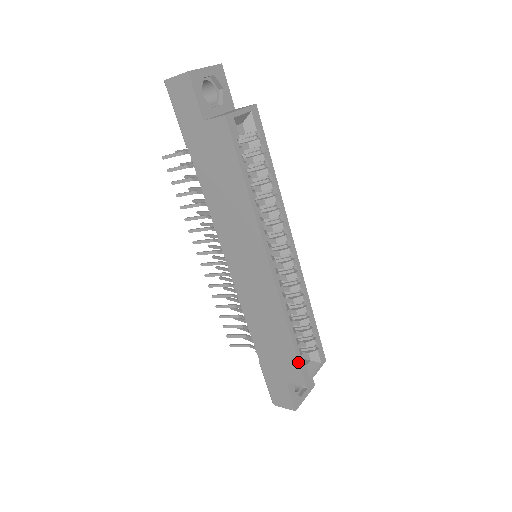
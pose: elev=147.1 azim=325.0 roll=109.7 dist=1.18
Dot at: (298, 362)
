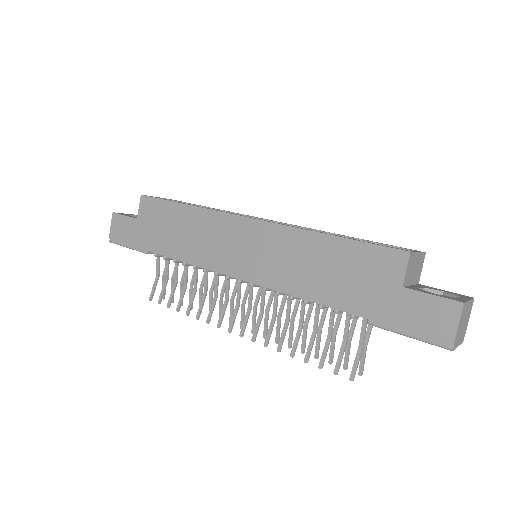
Dot at: (367, 244)
